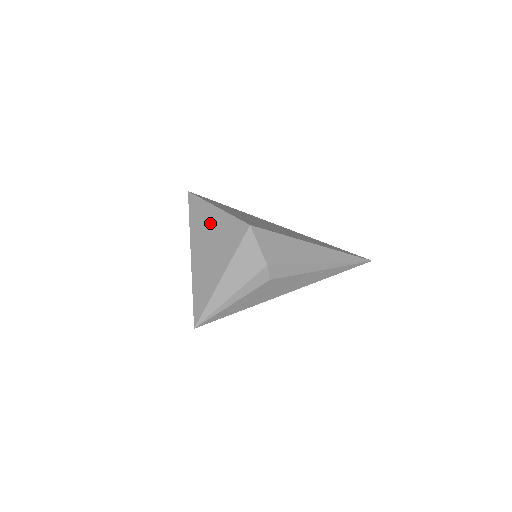
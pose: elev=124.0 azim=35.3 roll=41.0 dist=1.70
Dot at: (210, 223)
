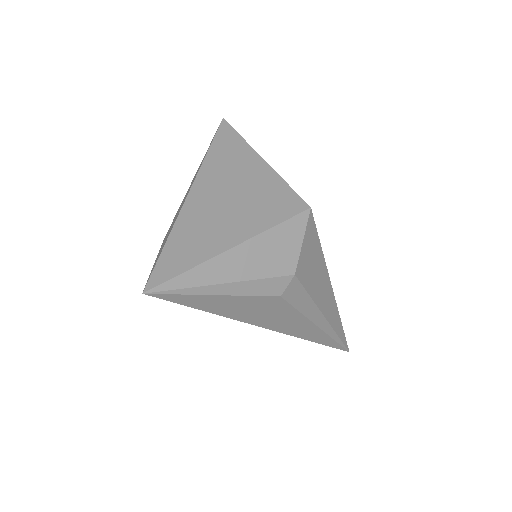
Dot at: (243, 171)
